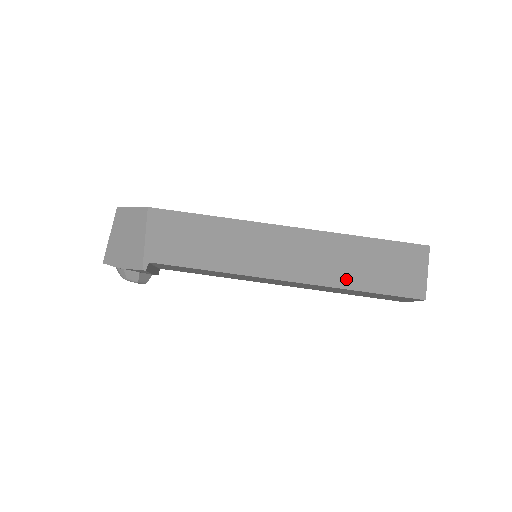
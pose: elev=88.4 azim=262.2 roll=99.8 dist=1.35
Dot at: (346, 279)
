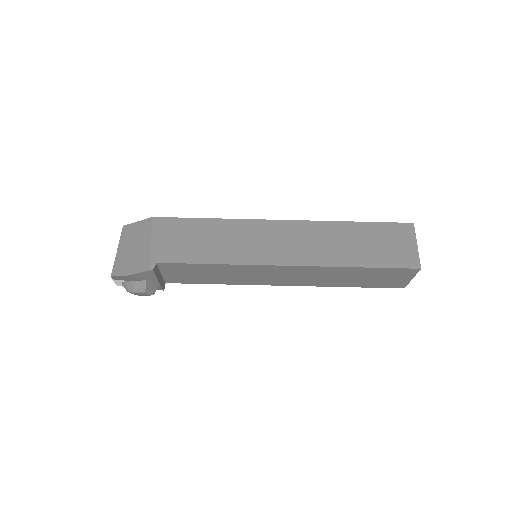
Dot at: (343, 258)
